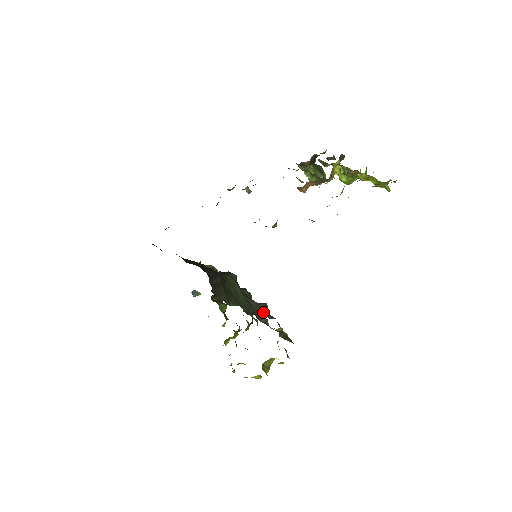
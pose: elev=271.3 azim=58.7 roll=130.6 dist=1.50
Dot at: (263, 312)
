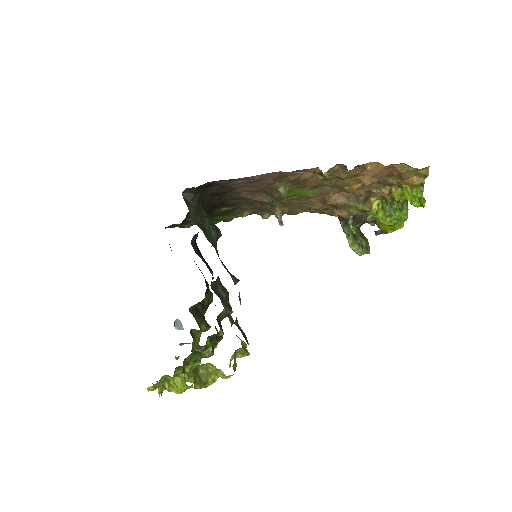
Dot at: (228, 272)
